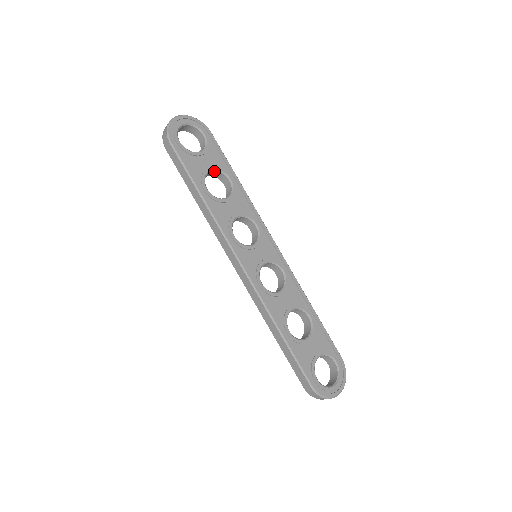
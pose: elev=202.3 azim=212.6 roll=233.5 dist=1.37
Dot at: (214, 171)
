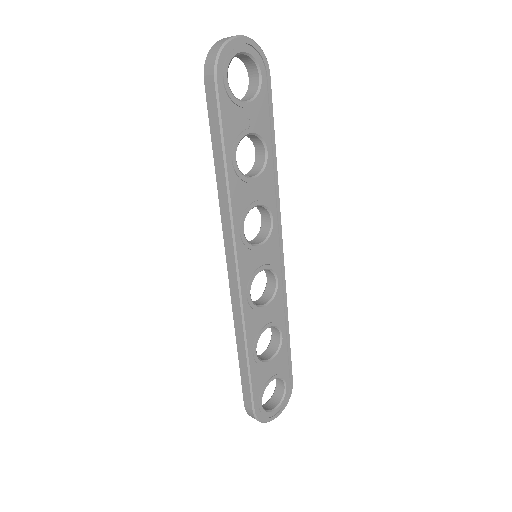
Dot at: (253, 134)
